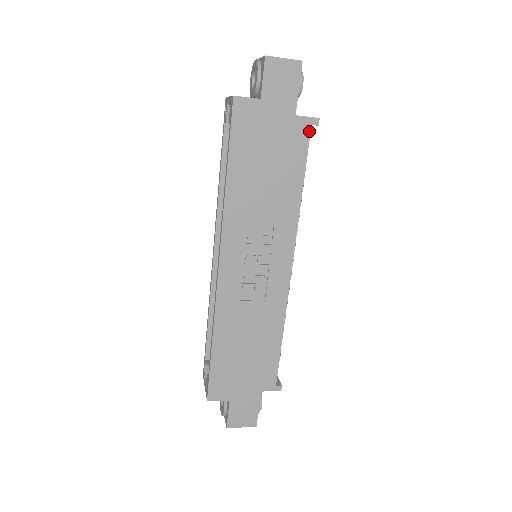
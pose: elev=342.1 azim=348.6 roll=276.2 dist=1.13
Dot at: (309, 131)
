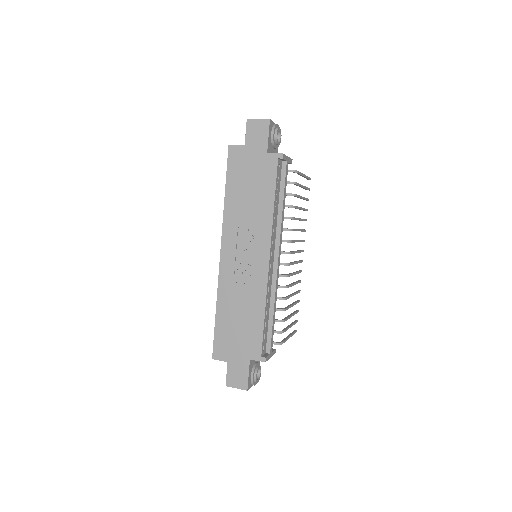
Dot at: (277, 163)
